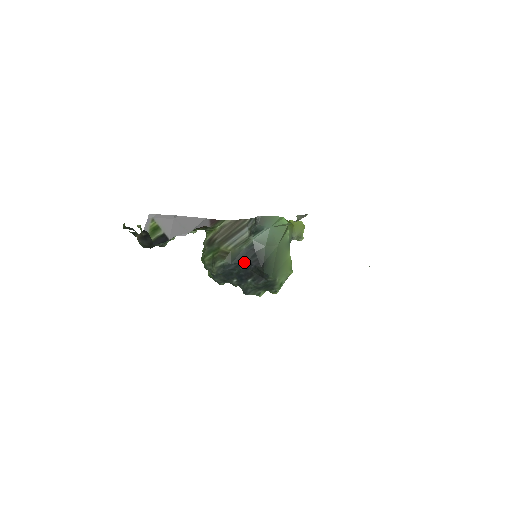
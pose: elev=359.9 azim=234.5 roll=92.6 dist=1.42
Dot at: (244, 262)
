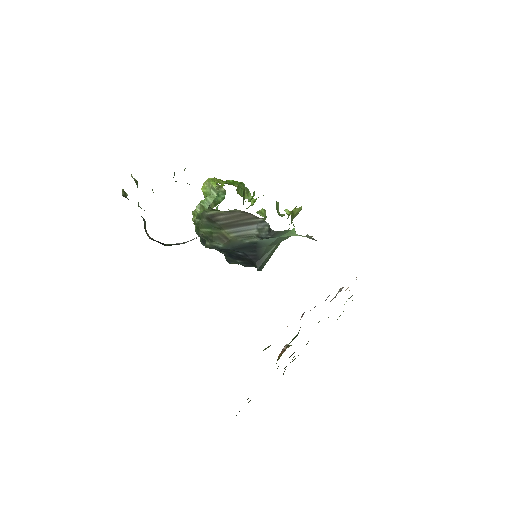
Dot at: (241, 252)
